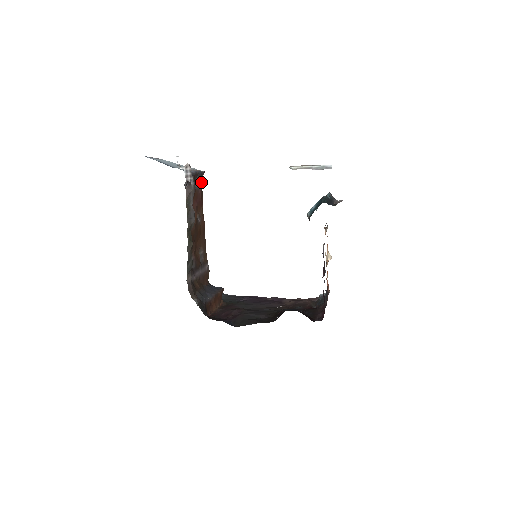
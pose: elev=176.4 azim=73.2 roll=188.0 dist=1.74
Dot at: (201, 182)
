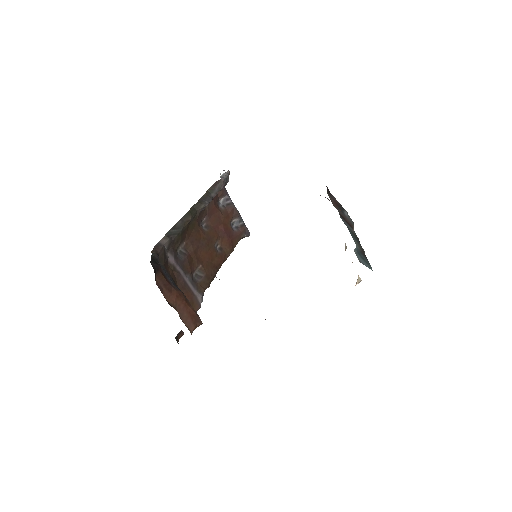
Dot at: (241, 233)
